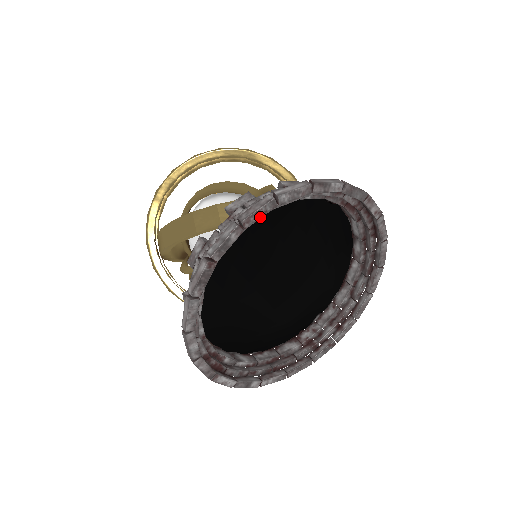
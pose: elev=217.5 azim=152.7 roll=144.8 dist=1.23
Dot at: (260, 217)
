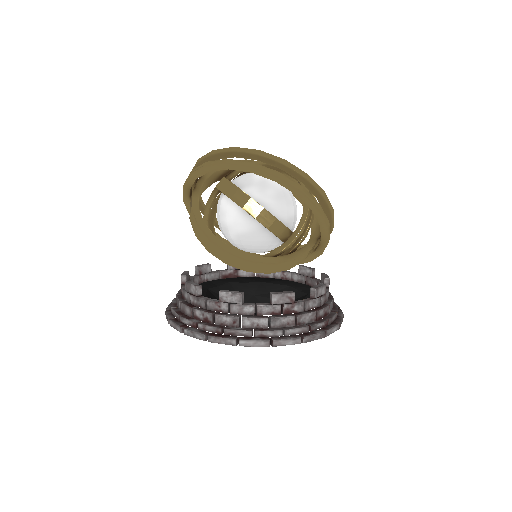
Dot at: occluded
